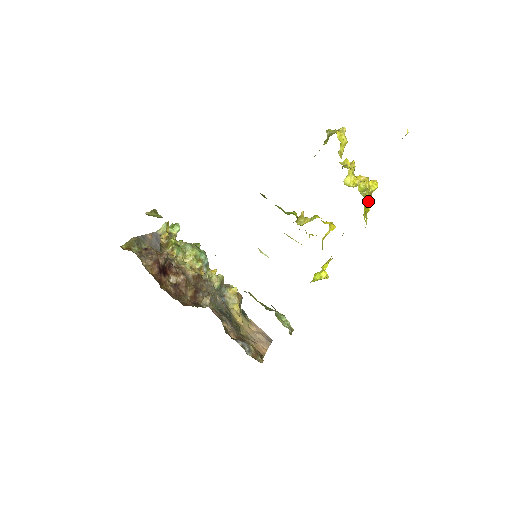
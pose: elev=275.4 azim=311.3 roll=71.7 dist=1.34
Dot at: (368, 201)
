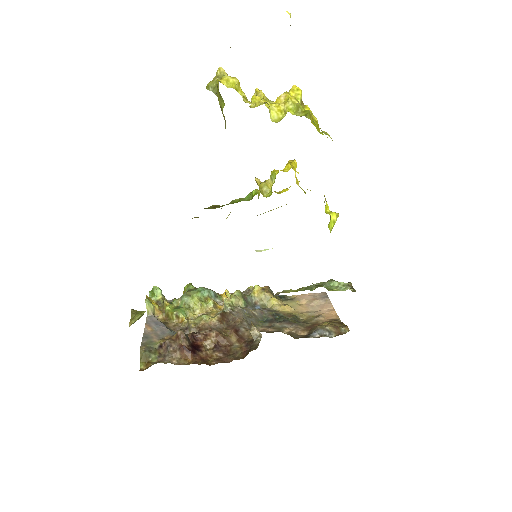
Dot at: (310, 115)
